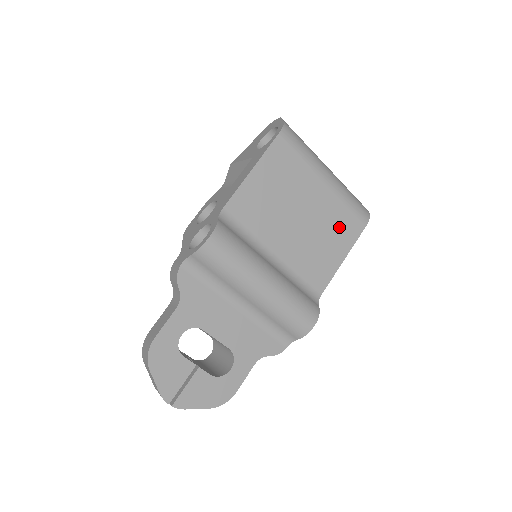
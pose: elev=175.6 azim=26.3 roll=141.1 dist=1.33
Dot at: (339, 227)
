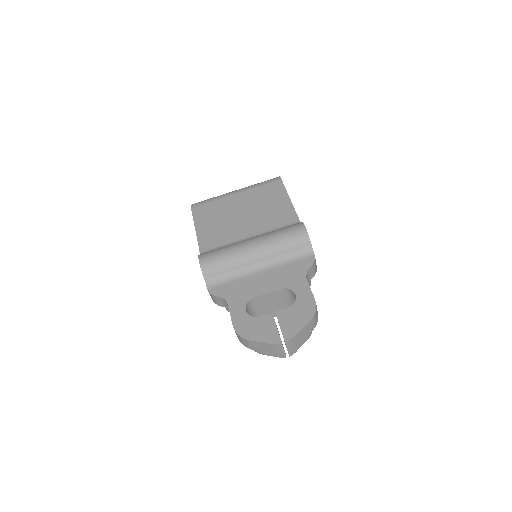
Dot at: (268, 195)
